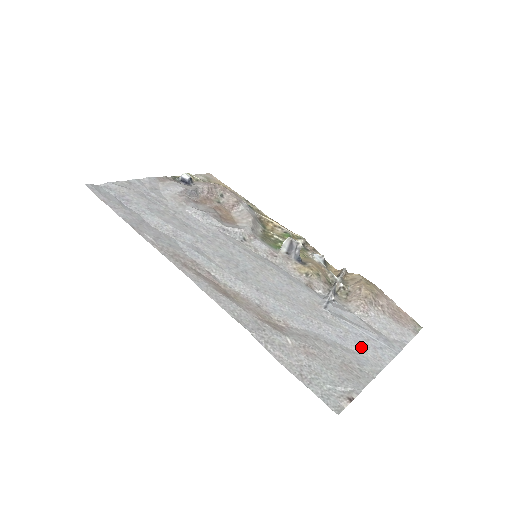
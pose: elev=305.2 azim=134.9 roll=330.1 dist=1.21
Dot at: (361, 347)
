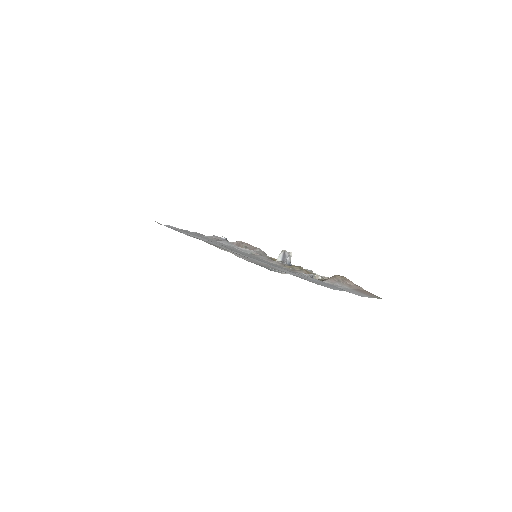
Dot at: (317, 282)
